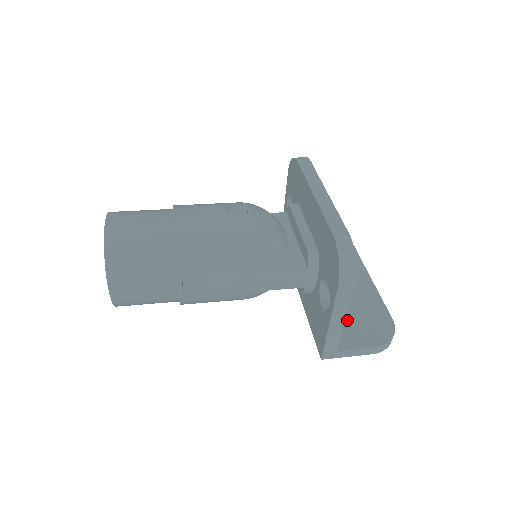
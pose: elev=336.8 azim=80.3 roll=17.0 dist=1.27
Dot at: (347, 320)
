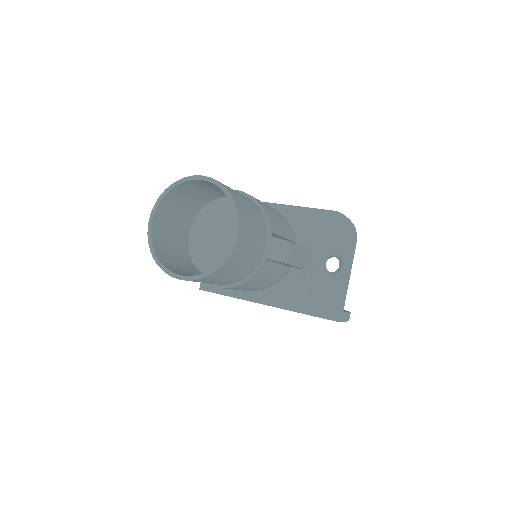
Dot at: occluded
